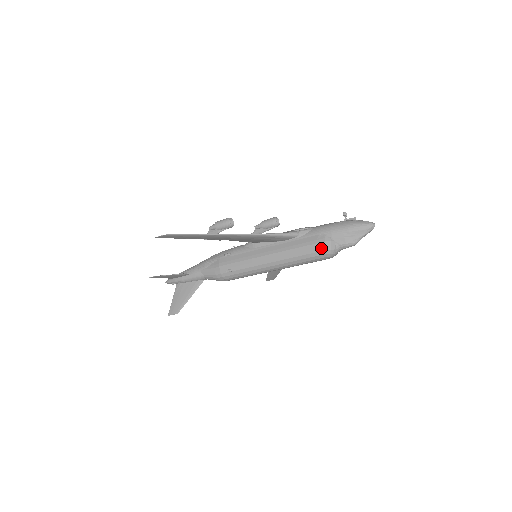
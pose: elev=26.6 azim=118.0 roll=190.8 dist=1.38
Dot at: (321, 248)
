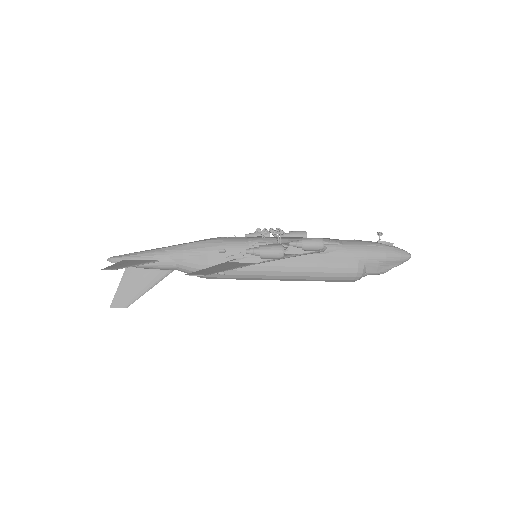
Dot at: (351, 274)
